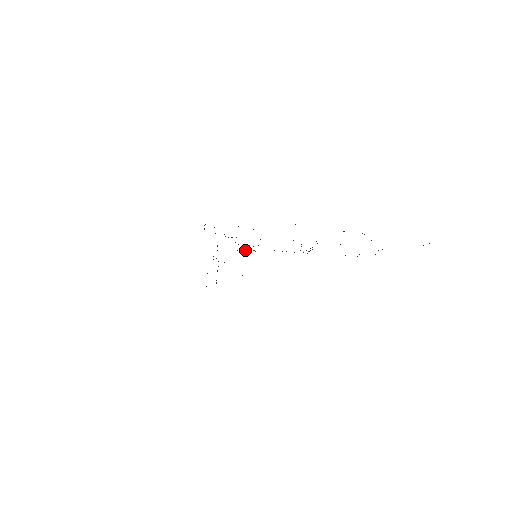
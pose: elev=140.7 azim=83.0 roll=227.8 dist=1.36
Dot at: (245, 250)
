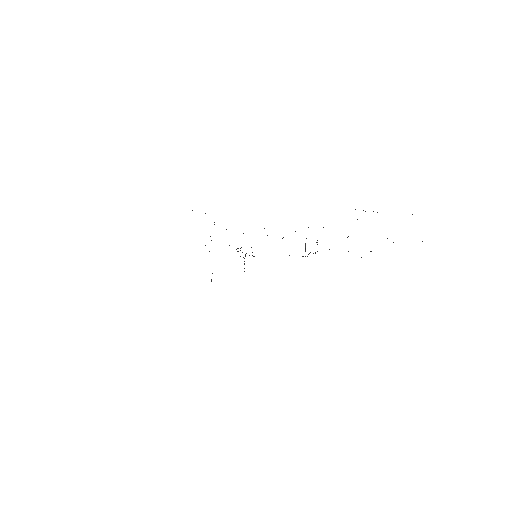
Dot at: (245, 255)
